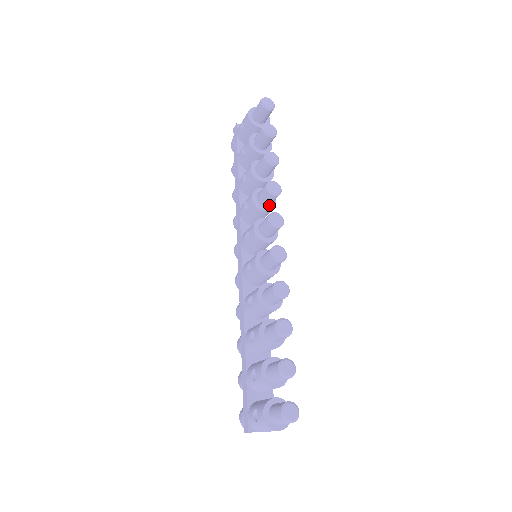
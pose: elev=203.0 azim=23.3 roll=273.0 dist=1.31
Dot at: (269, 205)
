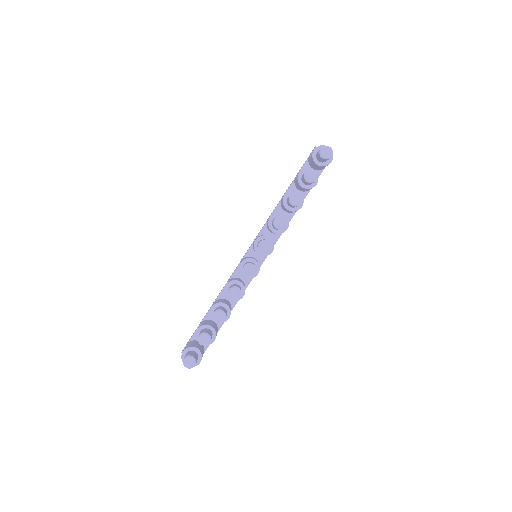
Dot at: (279, 230)
